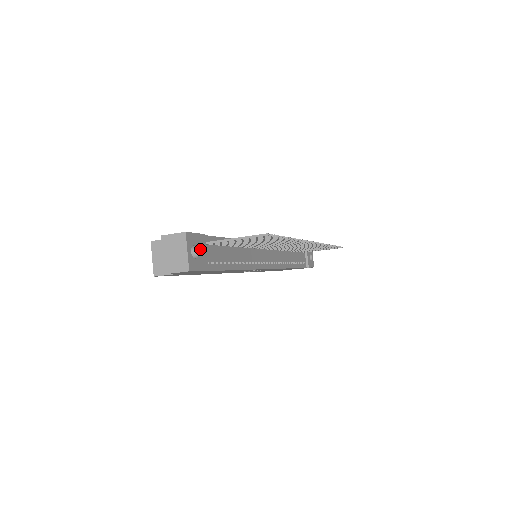
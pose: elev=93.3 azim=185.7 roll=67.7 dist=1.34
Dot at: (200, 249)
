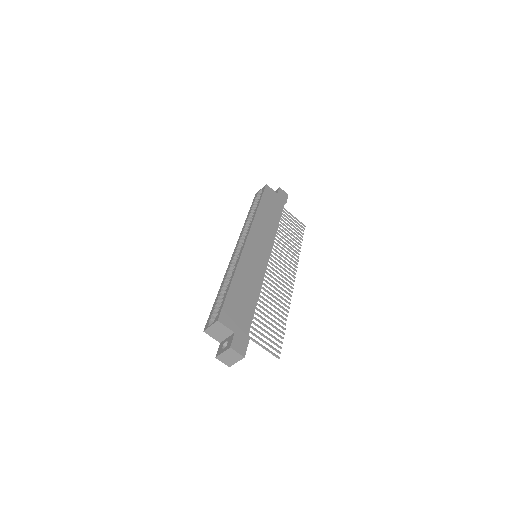
Dot at: occluded
